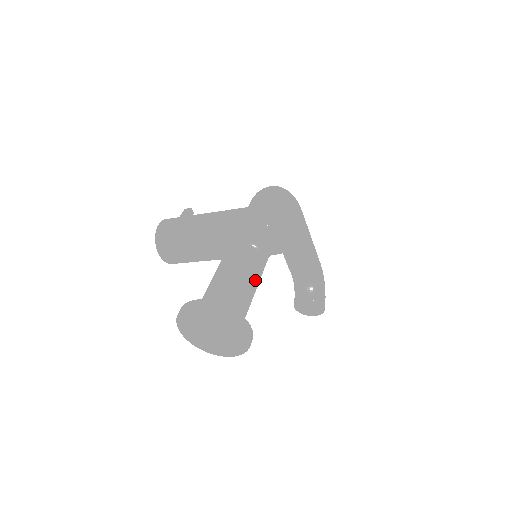
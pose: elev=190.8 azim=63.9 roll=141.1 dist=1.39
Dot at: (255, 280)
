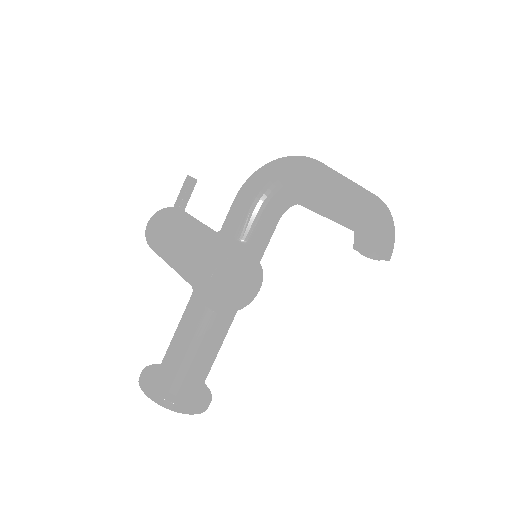
Dot at: (213, 342)
